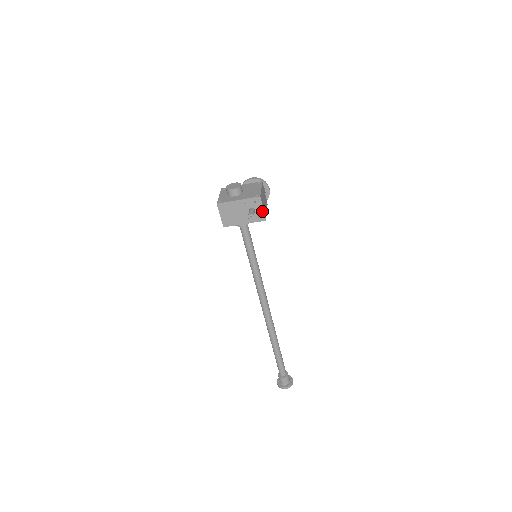
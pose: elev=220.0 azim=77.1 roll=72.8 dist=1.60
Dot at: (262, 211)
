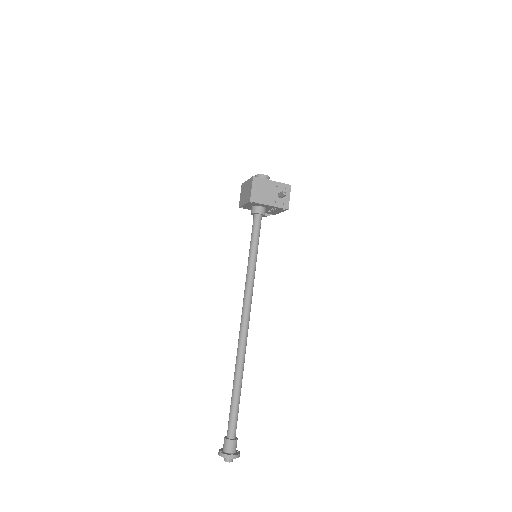
Dot at: (288, 199)
